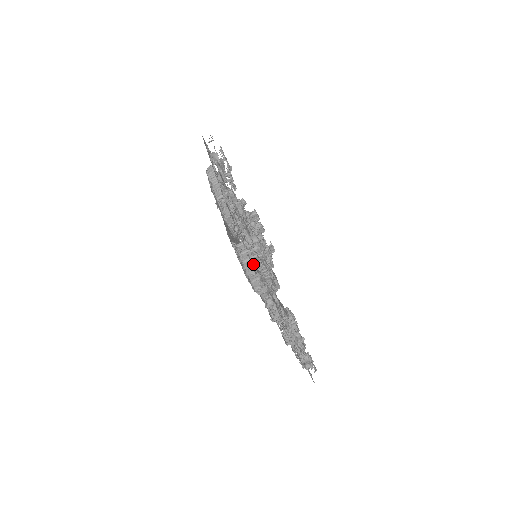
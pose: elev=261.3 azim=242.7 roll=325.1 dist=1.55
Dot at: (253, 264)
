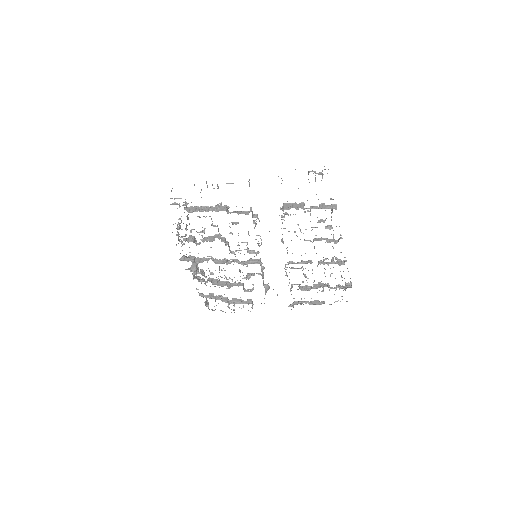
Dot at: occluded
